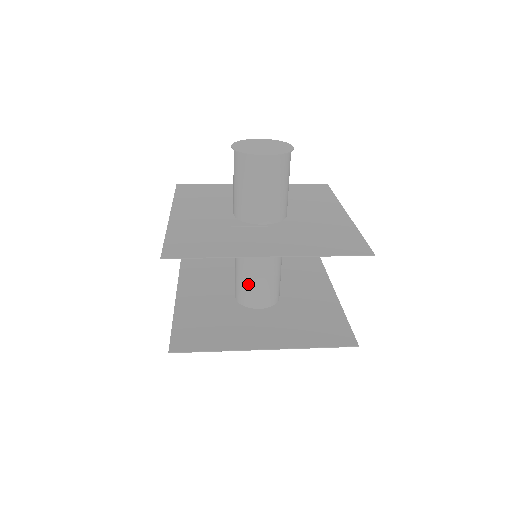
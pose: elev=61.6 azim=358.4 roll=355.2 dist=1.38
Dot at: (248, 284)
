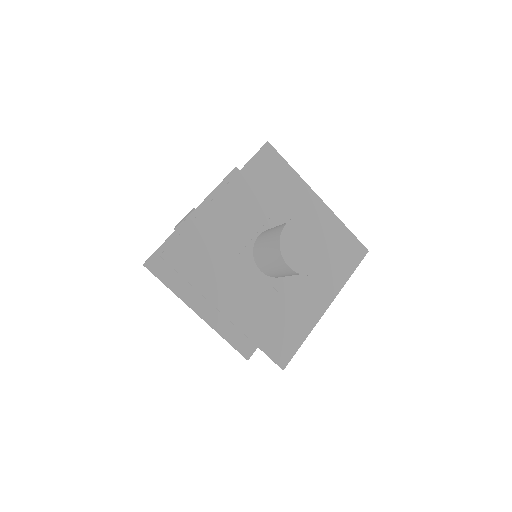
Dot at: occluded
